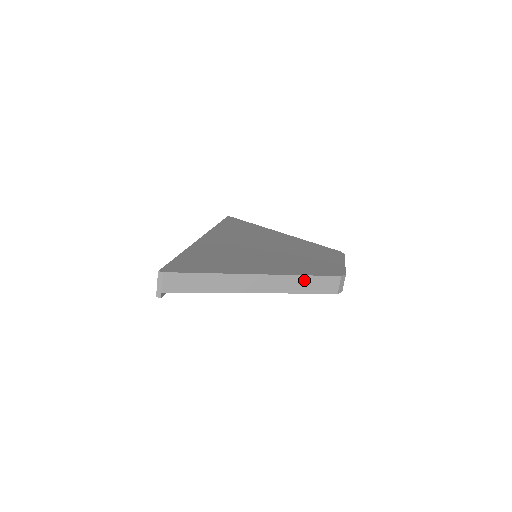
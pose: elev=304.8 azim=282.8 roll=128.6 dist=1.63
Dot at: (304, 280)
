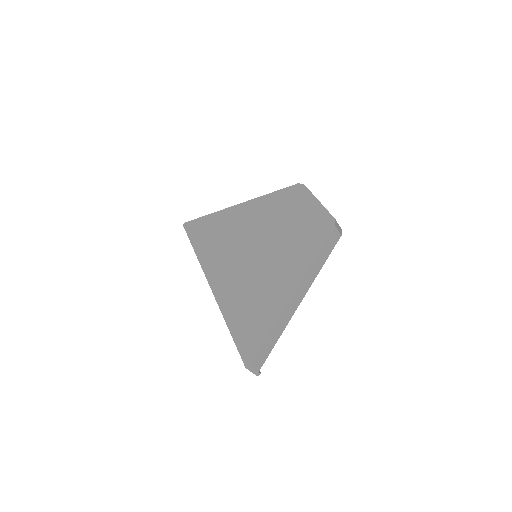
Dot at: (319, 258)
